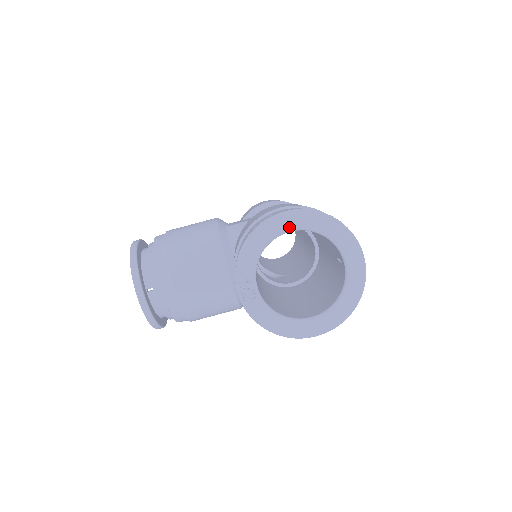
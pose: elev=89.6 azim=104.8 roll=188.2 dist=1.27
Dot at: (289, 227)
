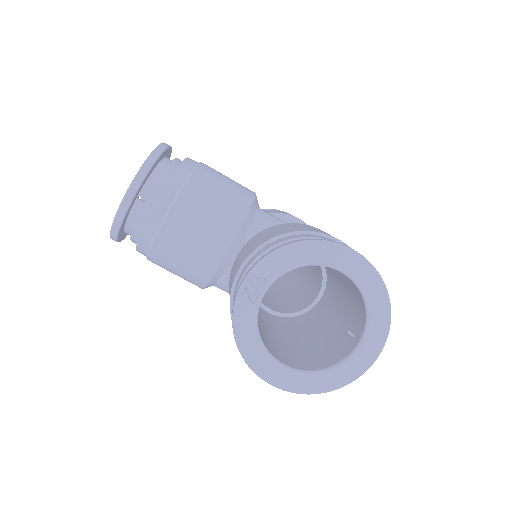
Dot at: (345, 267)
